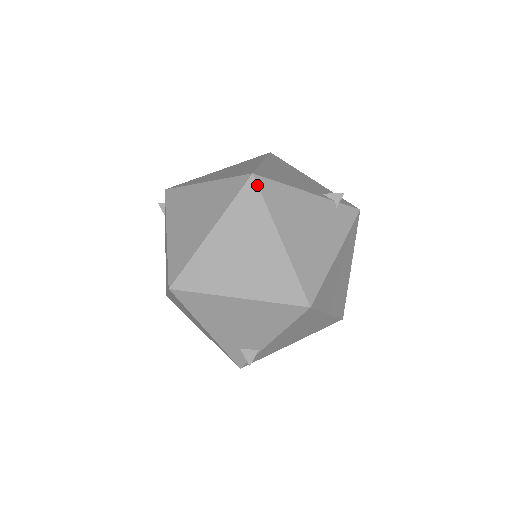
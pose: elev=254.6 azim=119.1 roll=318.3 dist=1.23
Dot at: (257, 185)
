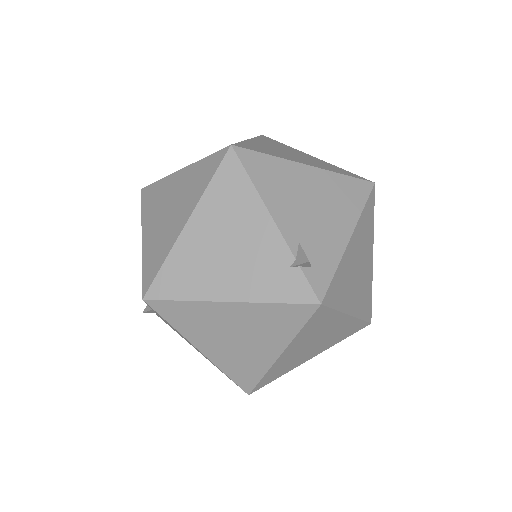
Dot at: (223, 158)
